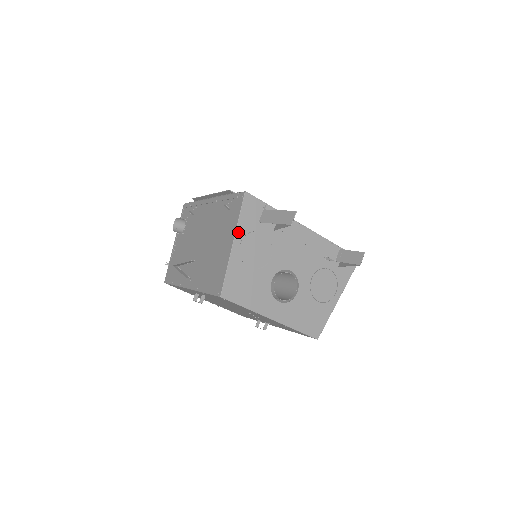
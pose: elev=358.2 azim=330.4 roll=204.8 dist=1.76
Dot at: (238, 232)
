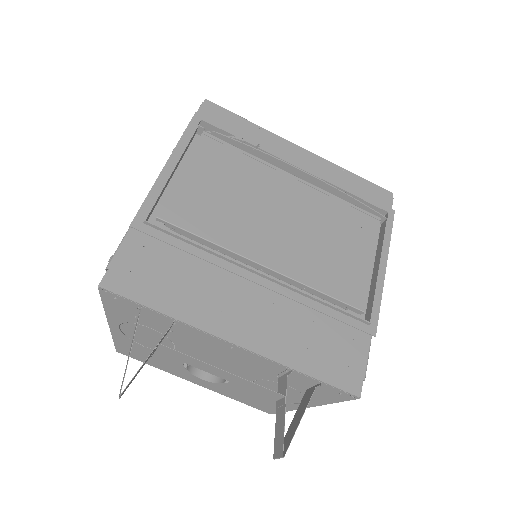
Dot at: (110, 317)
